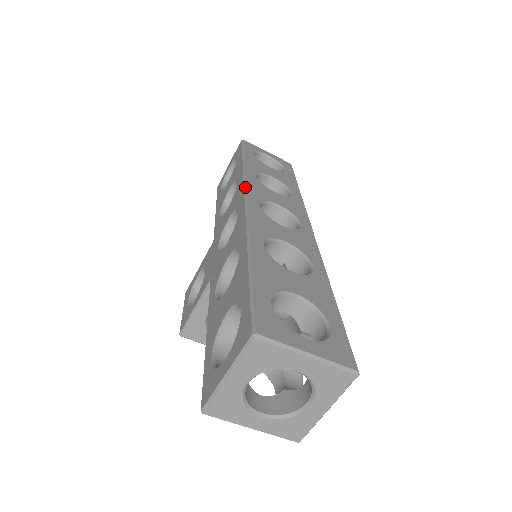
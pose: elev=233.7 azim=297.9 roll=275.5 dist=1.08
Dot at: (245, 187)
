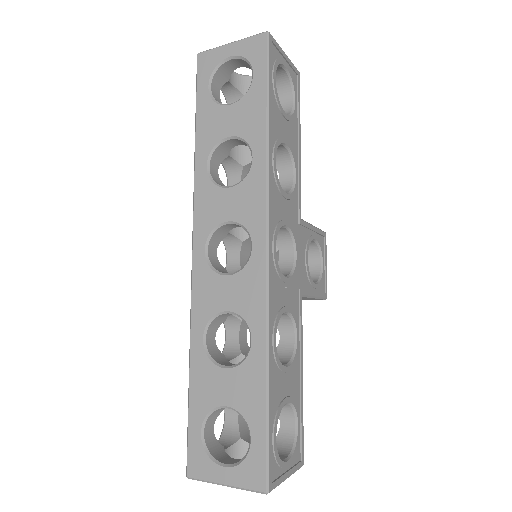
Dot at: occluded
